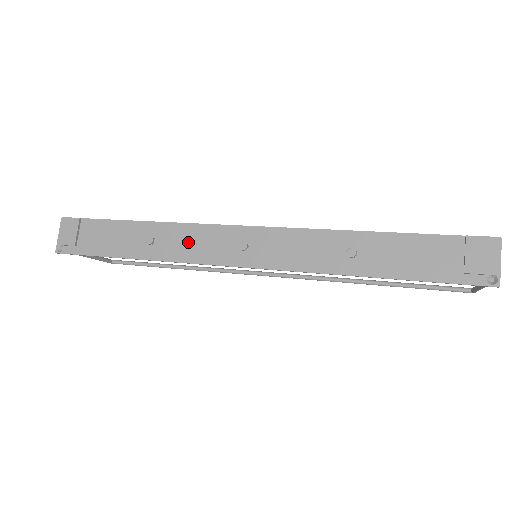
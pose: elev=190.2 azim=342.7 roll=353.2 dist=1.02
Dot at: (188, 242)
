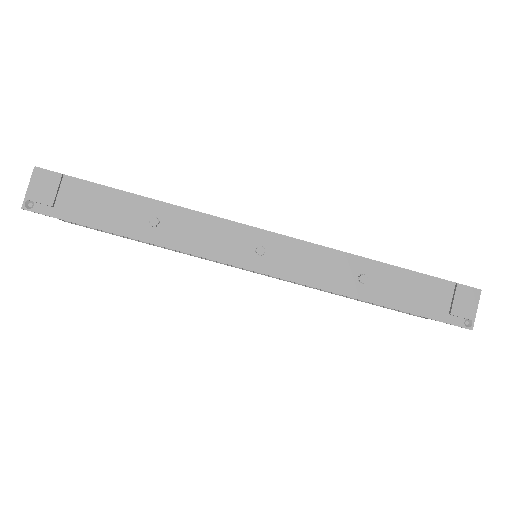
Dot at: (199, 233)
